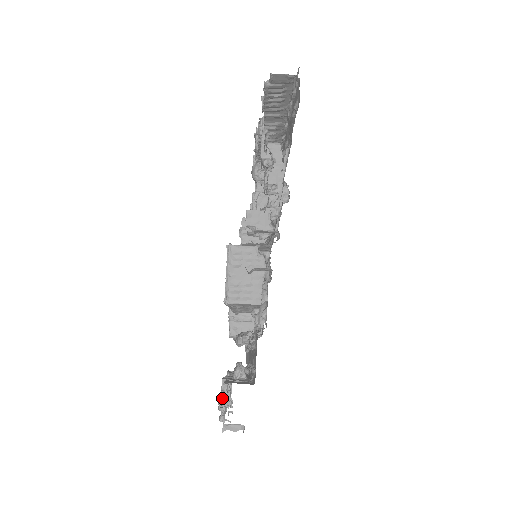
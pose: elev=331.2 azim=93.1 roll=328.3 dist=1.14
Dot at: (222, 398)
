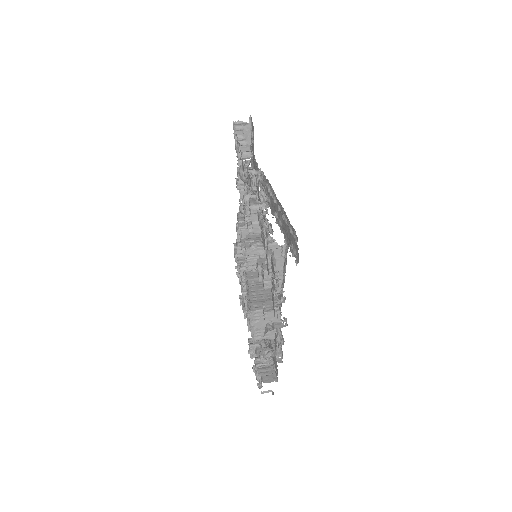
Dot at: (255, 369)
